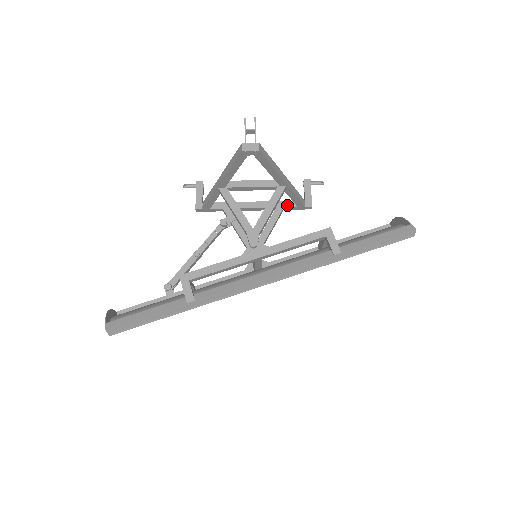
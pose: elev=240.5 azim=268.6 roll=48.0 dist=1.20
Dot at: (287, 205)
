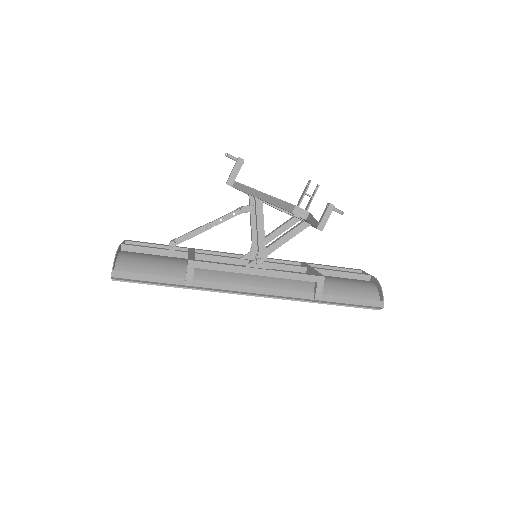
Dot at: occluded
